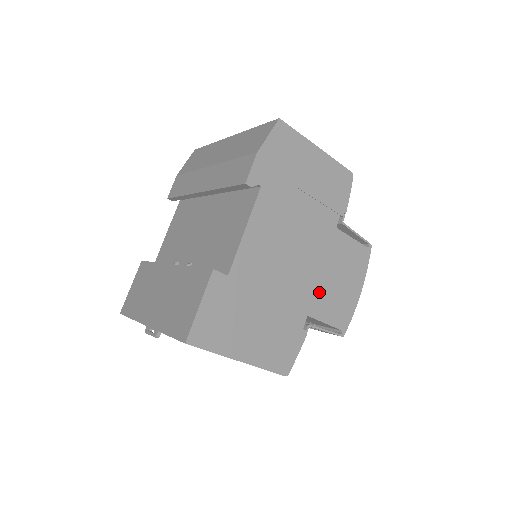
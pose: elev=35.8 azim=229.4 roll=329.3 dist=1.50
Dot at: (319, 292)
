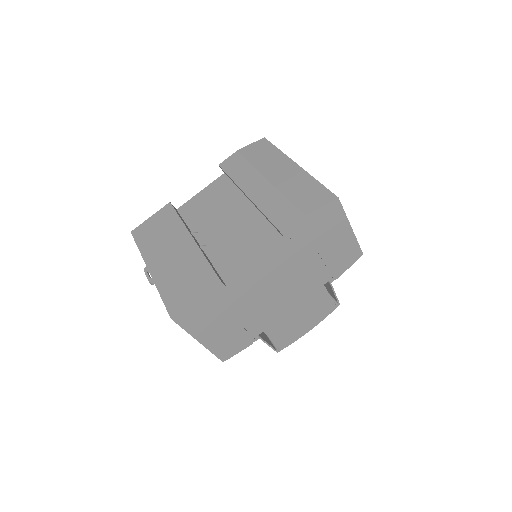
Dot at: (281, 320)
